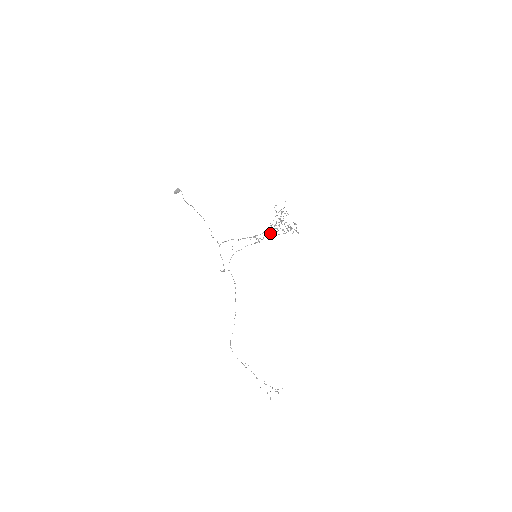
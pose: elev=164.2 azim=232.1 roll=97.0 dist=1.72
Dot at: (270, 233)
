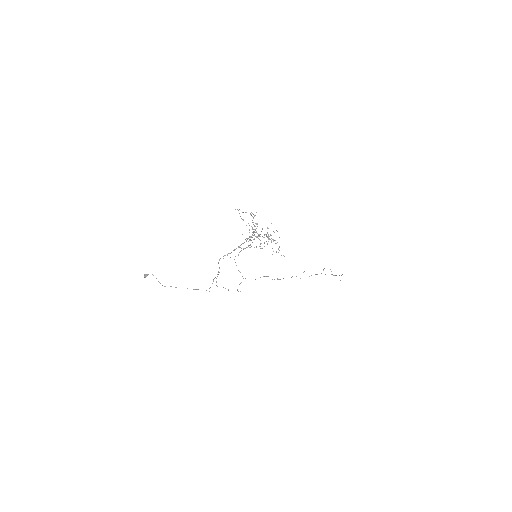
Dot at: (253, 233)
